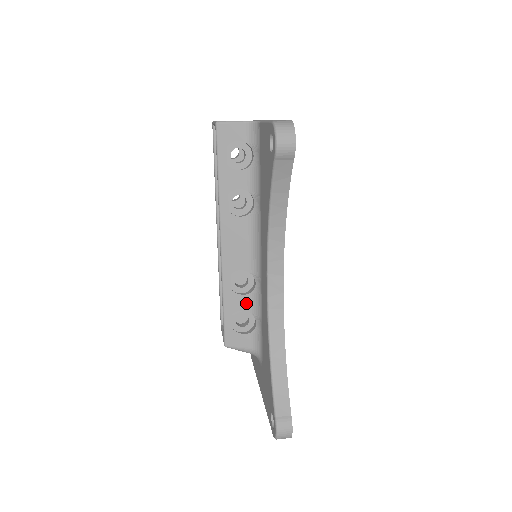
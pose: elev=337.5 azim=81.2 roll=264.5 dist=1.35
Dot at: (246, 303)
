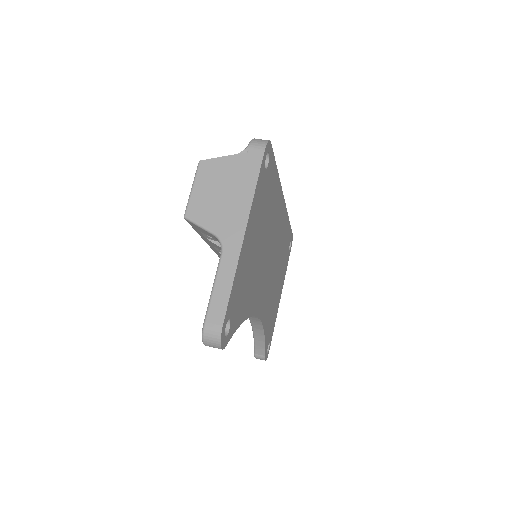
Dot at: occluded
